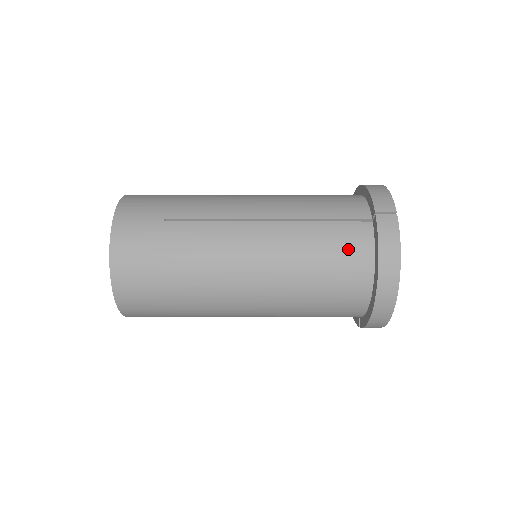
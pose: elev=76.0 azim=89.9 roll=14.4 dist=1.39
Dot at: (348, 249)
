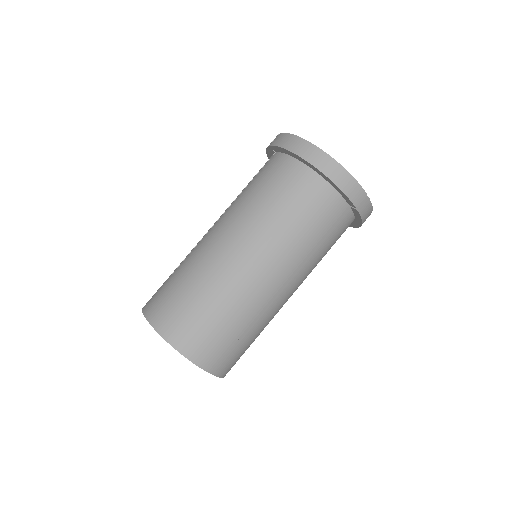
Dot at: (272, 170)
